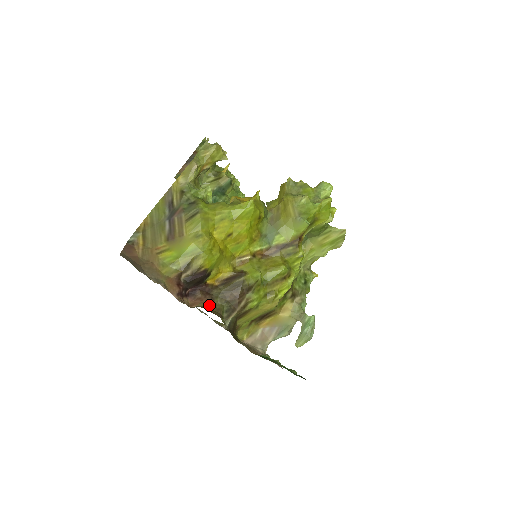
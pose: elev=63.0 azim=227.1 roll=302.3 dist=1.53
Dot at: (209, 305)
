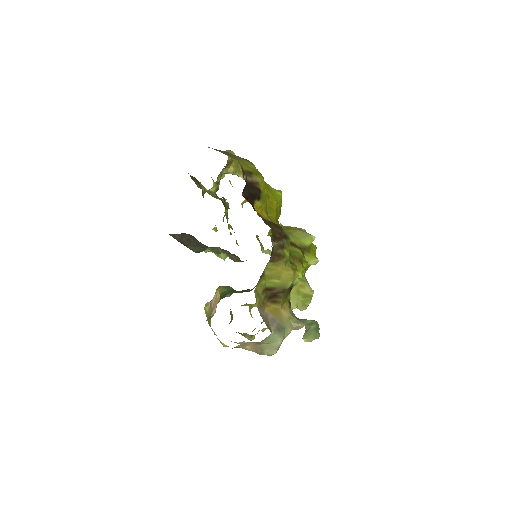
Dot at: occluded
